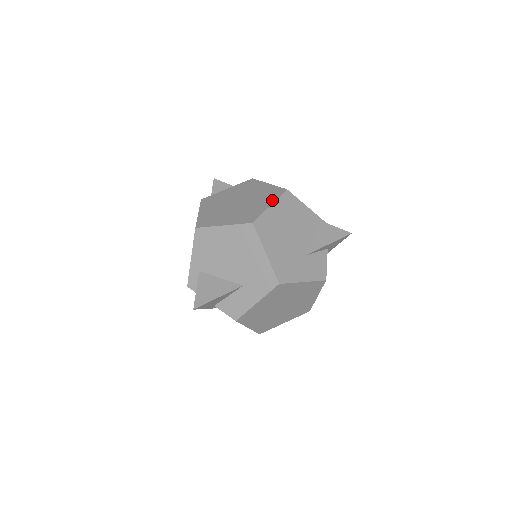
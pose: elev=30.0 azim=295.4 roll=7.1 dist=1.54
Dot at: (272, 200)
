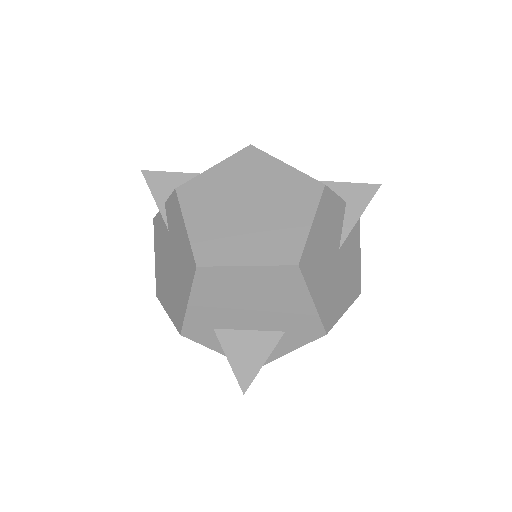
Dot at: occluded
